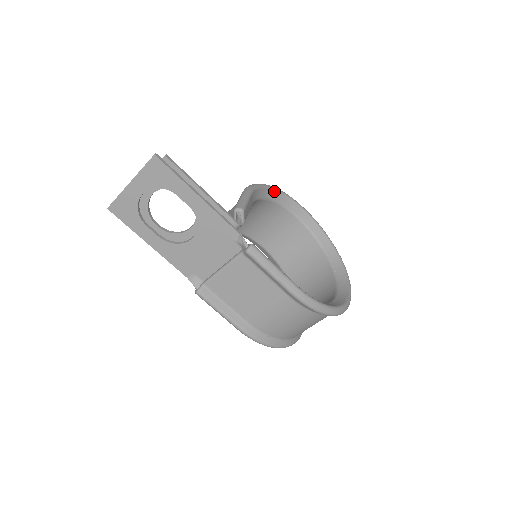
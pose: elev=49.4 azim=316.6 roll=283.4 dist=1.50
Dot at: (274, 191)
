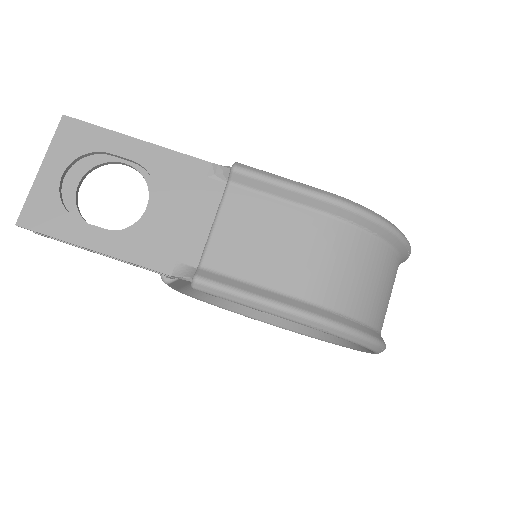
Dot at: occluded
